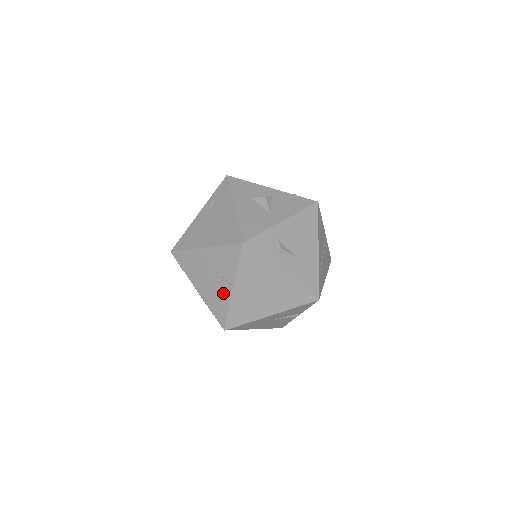
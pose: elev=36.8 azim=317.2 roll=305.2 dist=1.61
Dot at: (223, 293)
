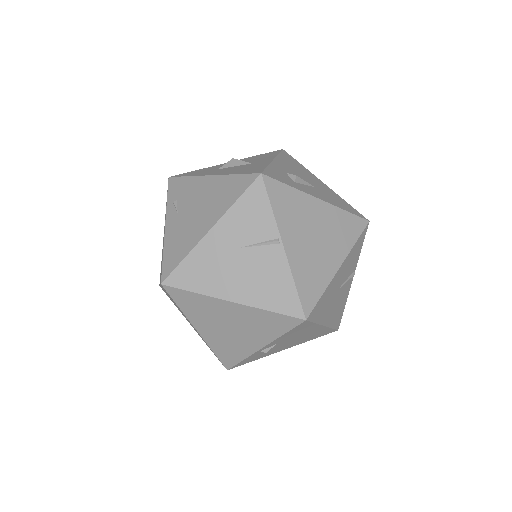
Dot at: (273, 266)
